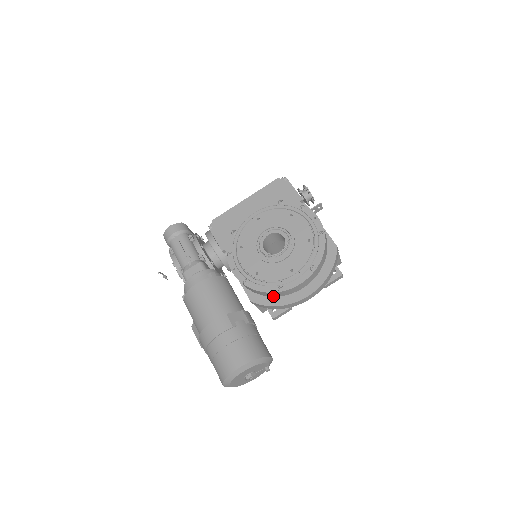
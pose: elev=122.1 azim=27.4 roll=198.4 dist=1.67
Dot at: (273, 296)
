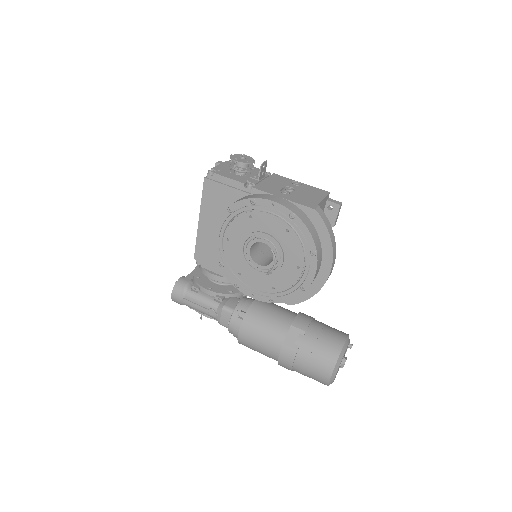
Dot at: occluded
